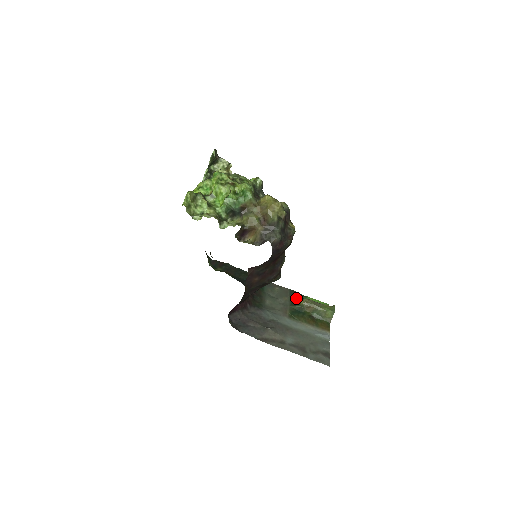
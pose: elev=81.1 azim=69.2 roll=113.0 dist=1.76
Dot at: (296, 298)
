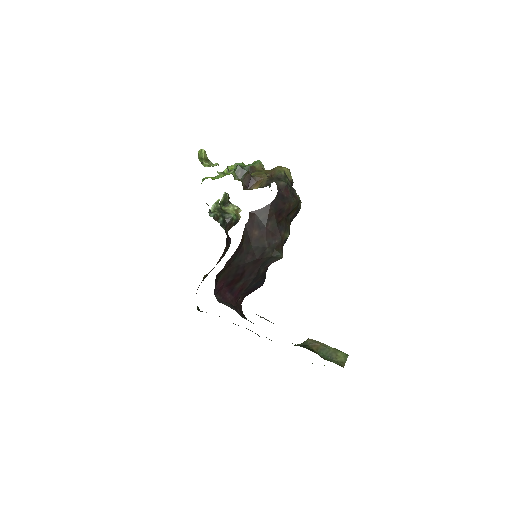
Dot at: occluded
